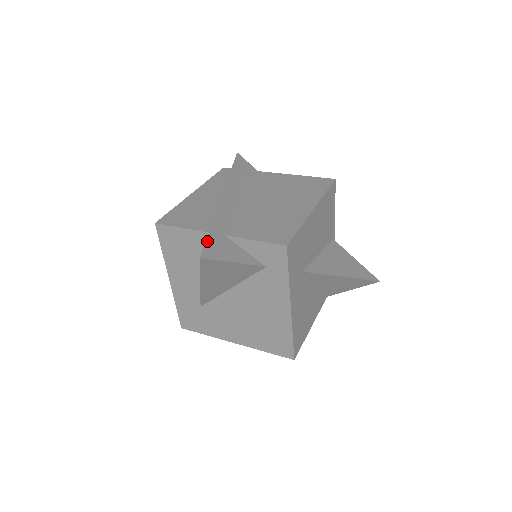
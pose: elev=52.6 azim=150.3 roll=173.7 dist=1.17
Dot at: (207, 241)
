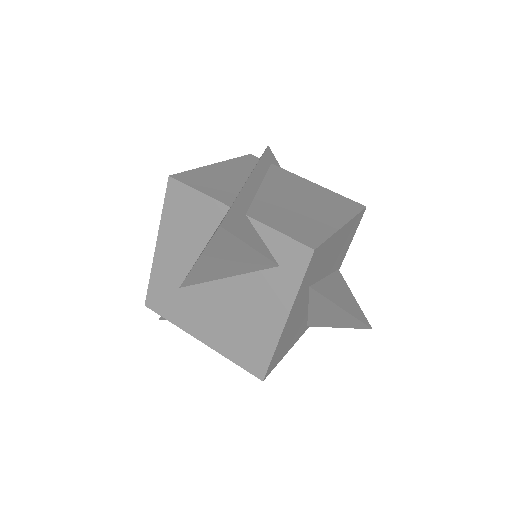
Dot at: (229, 212)
